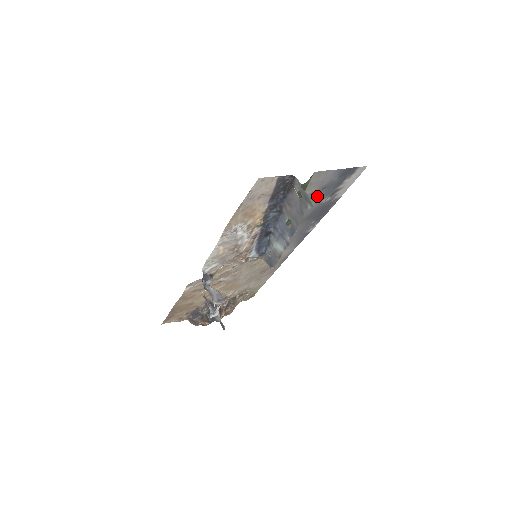
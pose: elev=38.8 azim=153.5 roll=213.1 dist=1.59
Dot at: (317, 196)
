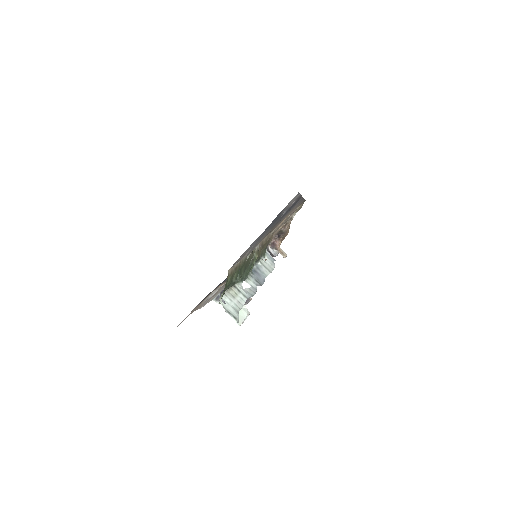
Dot at: occluded
